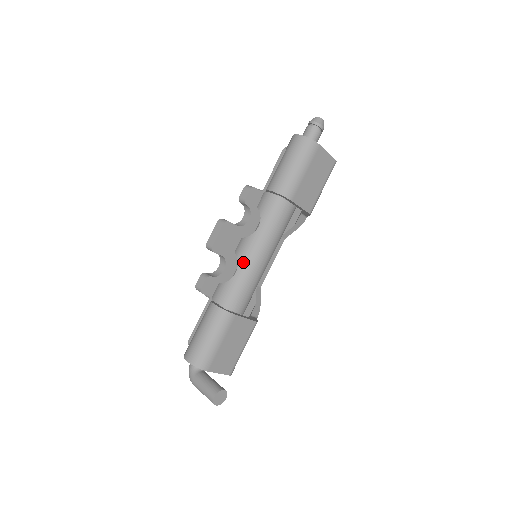
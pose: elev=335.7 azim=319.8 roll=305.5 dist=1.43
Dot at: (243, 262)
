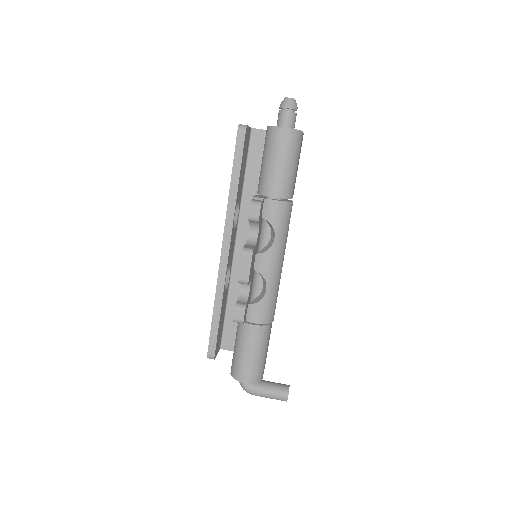
Dot at: (270, 277)
